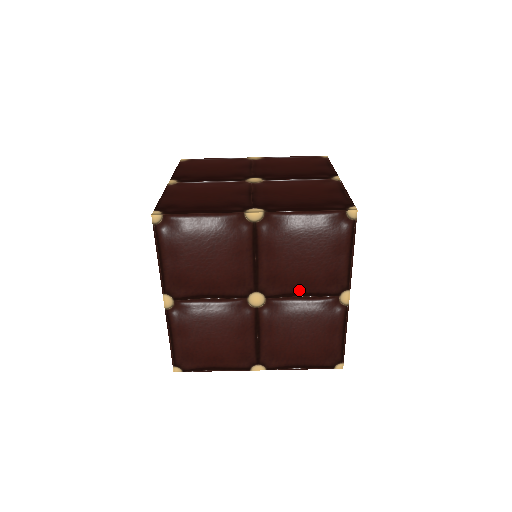
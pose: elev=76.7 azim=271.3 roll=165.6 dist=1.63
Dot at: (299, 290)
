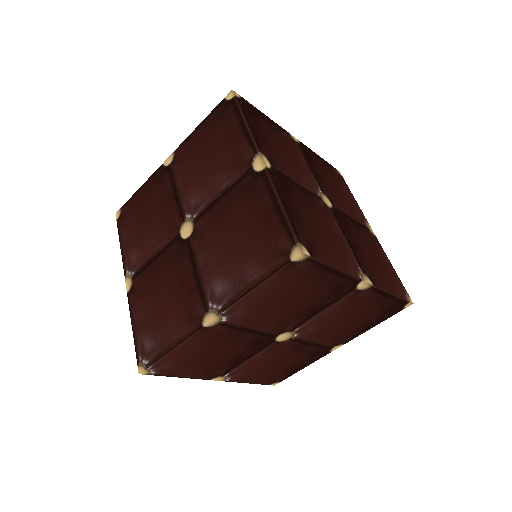
Dot at: occluded
